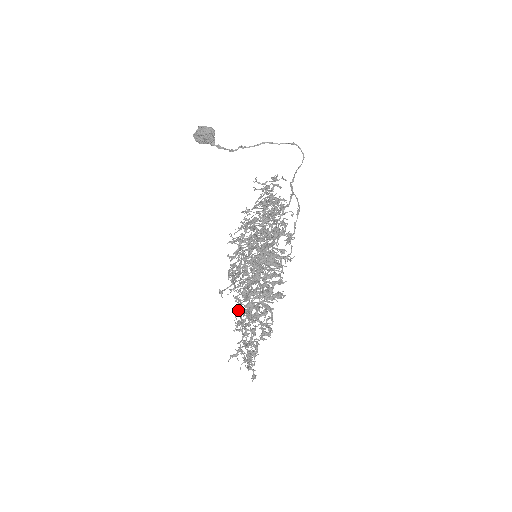
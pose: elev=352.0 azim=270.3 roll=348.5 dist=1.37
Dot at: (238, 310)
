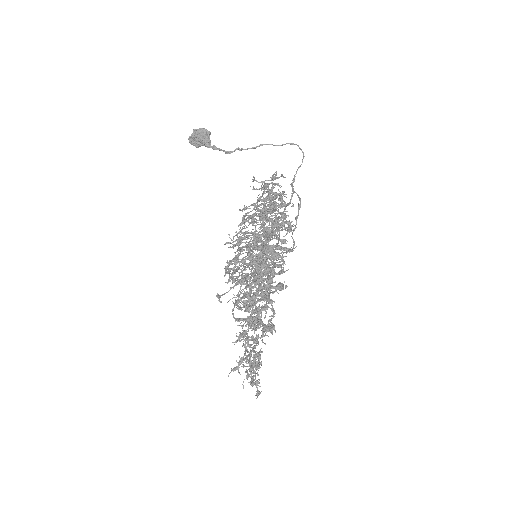
Dot at: (238, 318)
